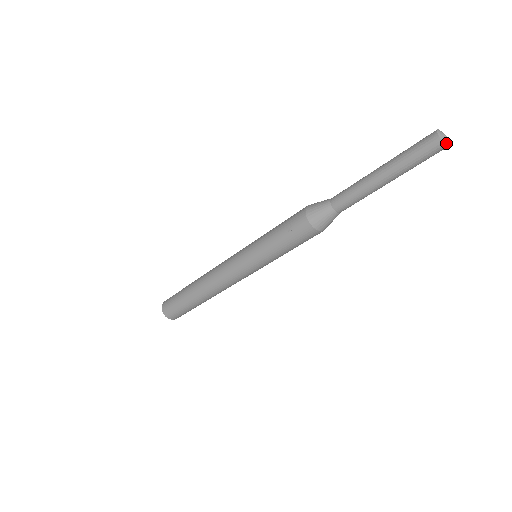
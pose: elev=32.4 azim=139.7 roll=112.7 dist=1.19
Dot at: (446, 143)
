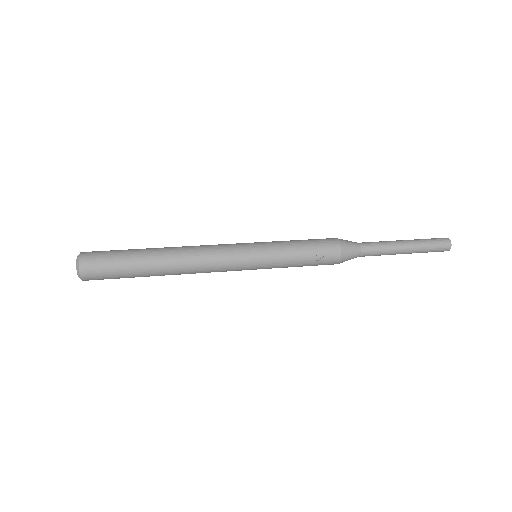
Dot at: (448, 249)
